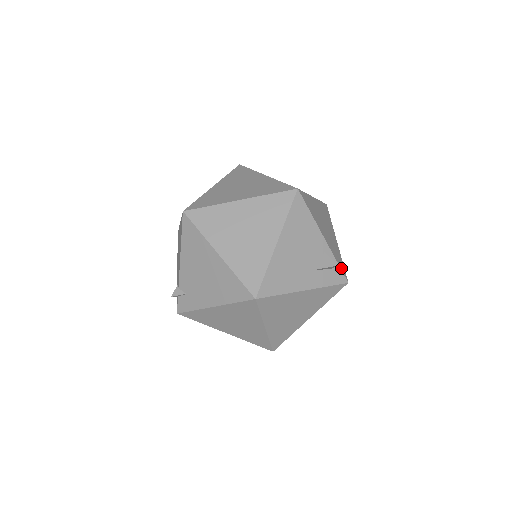
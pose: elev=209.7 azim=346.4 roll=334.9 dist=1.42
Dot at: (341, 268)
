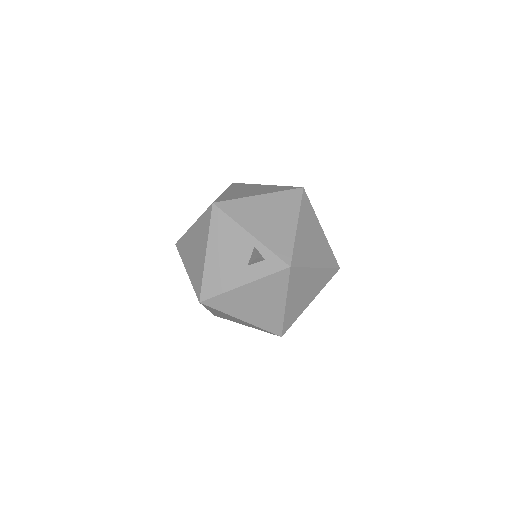
Dot at: (280, 255)
